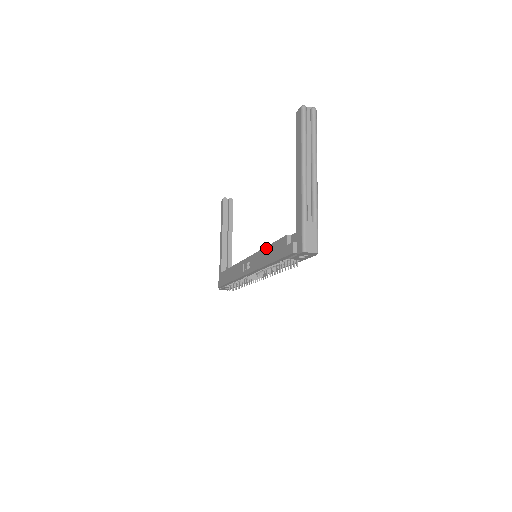
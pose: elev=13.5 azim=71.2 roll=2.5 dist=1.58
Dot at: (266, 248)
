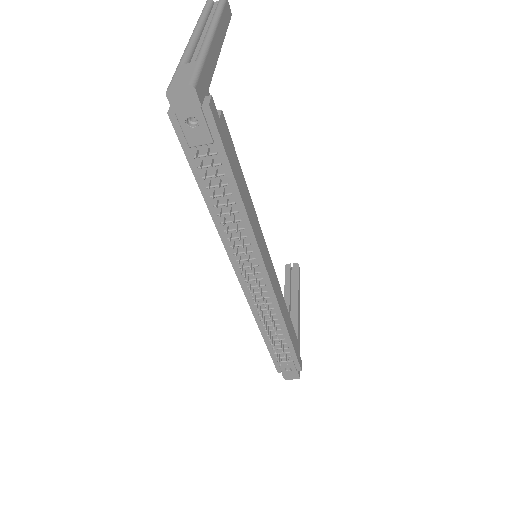
Dot at: occluded
